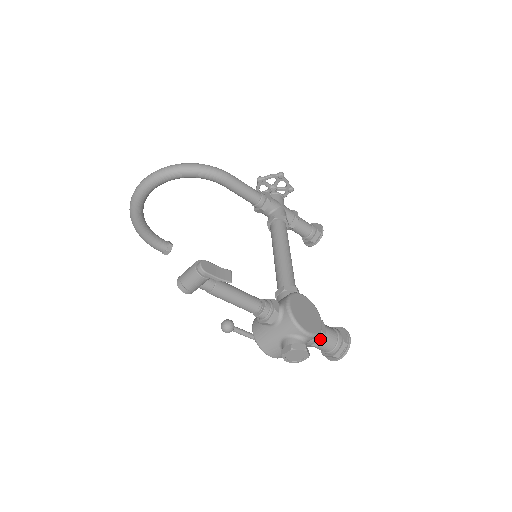
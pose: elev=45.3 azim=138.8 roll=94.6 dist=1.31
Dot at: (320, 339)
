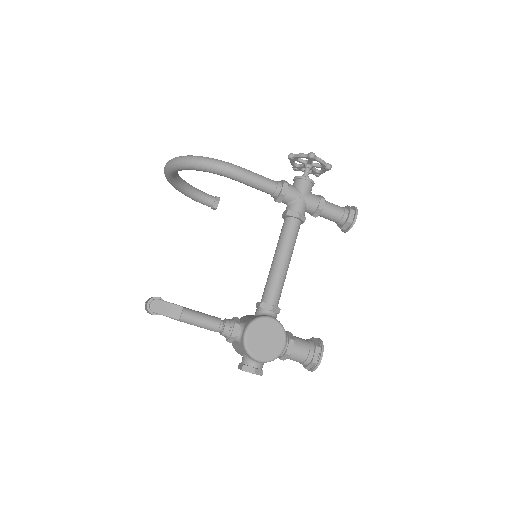
Dot at: (285, 357)
